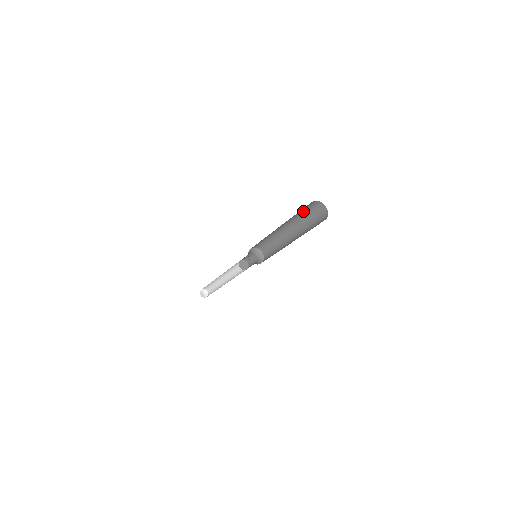
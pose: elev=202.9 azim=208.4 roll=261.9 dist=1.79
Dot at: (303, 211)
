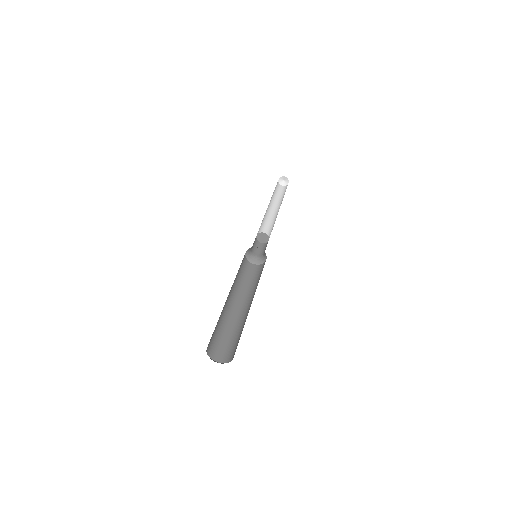
Dot at: occluded
